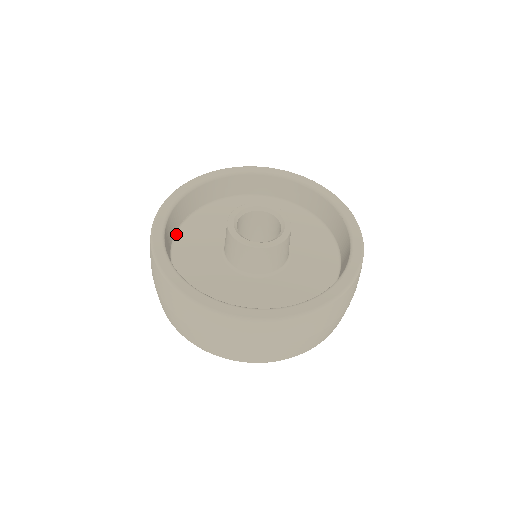
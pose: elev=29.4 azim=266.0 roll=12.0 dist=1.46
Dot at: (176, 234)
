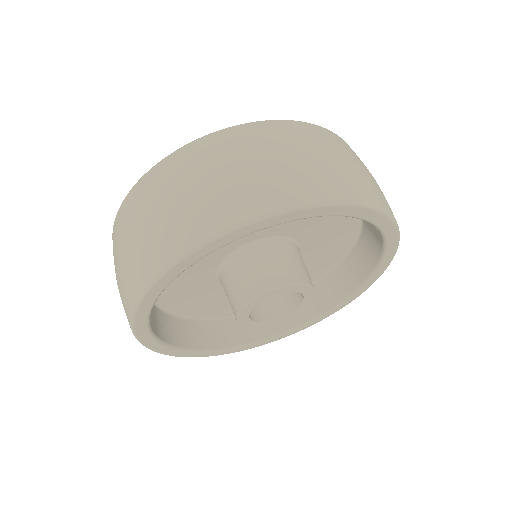
Dot at: occluded
